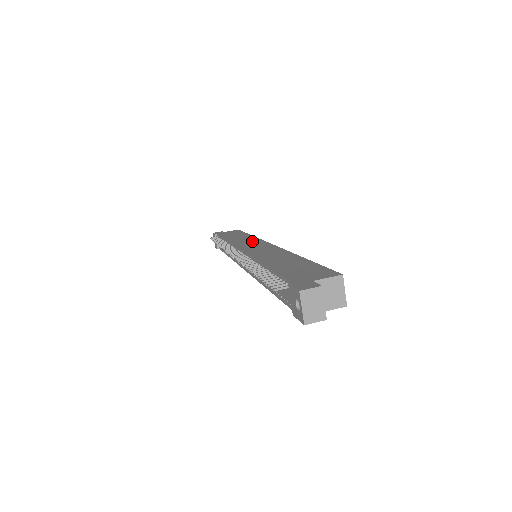
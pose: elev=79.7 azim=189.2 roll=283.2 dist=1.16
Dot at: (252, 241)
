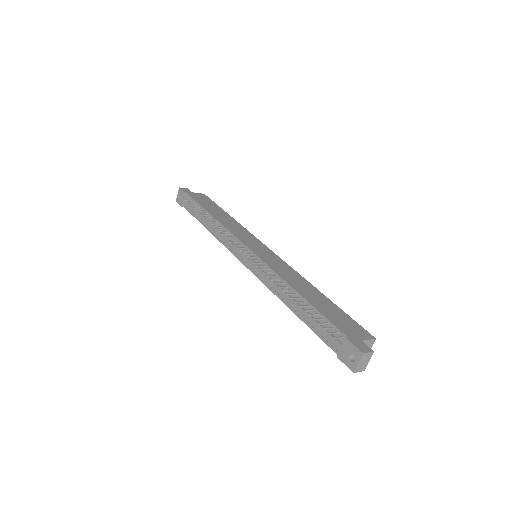
Dot at: (246, 234)
